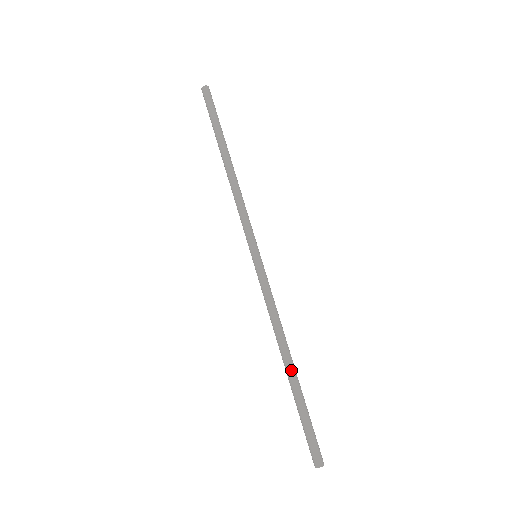
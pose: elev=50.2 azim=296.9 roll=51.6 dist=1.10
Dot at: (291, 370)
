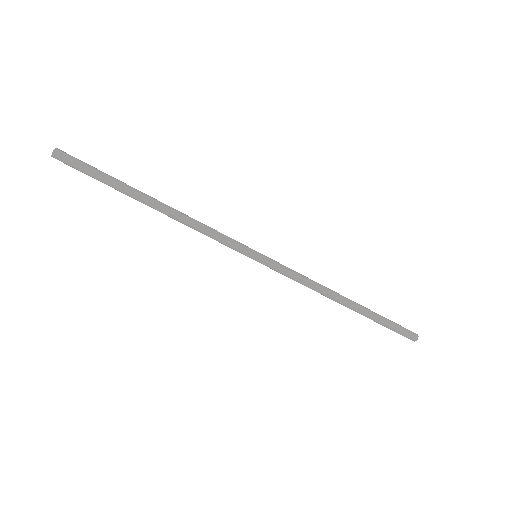
Dot at: (351, 309)
